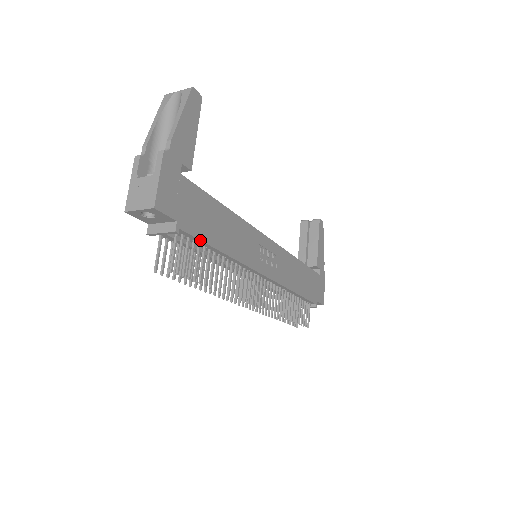
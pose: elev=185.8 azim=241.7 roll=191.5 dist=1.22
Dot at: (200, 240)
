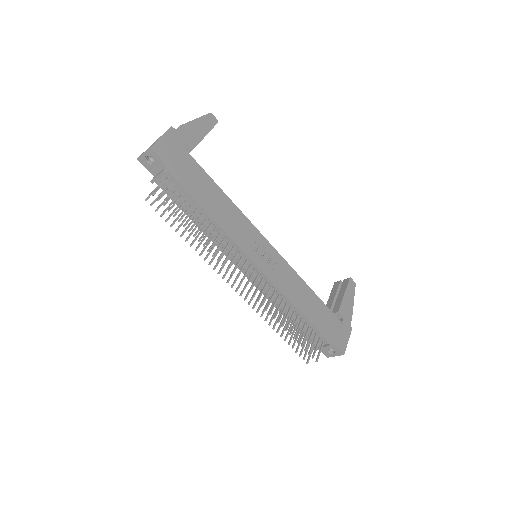
Dot at: (186, 191)
